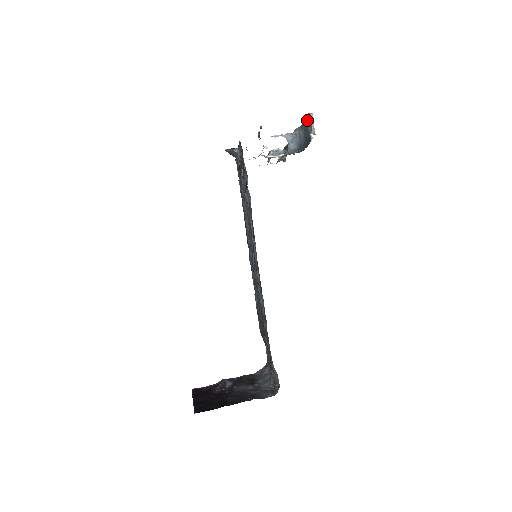
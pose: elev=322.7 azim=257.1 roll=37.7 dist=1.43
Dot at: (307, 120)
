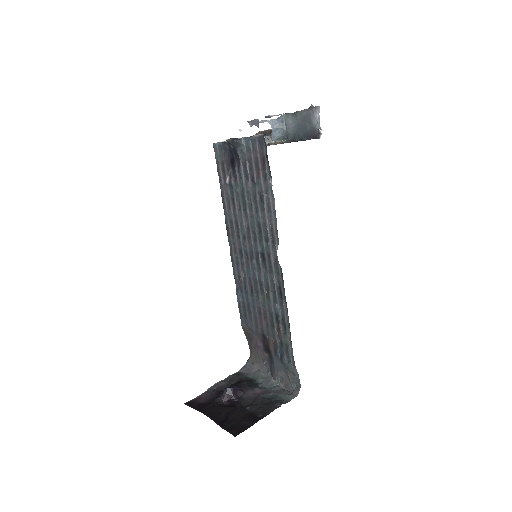
Dot at: (312, 112)
